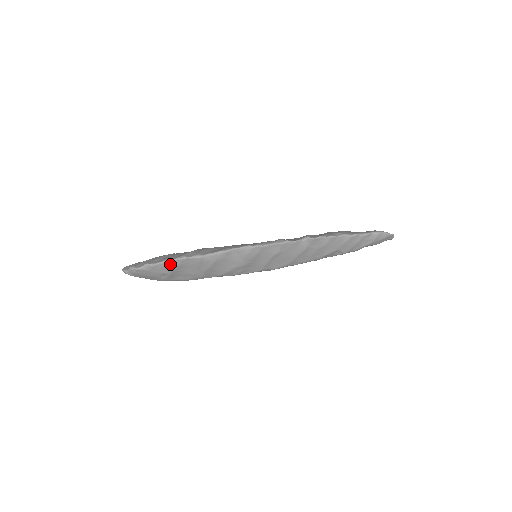
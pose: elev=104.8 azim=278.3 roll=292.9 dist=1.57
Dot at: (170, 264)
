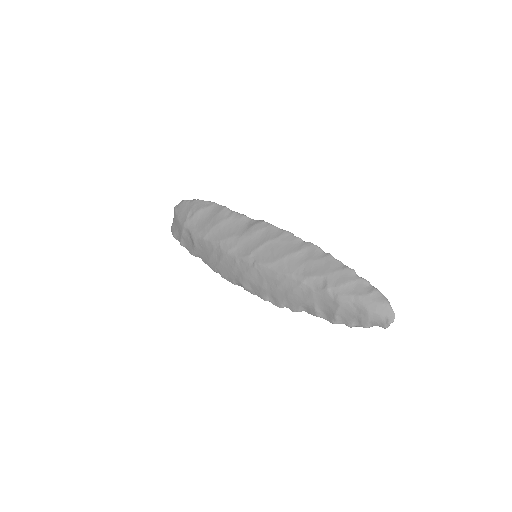
Dot at: (205, 204)
